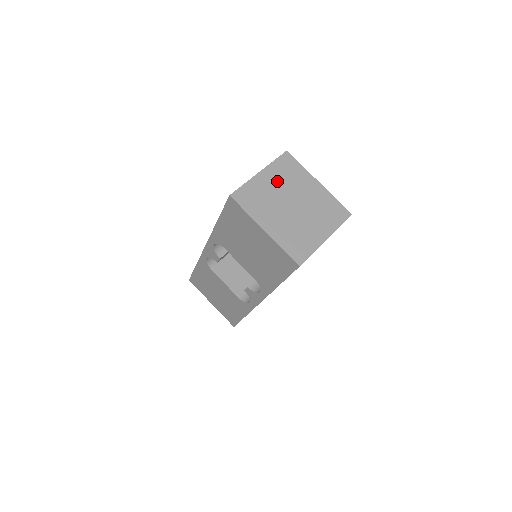
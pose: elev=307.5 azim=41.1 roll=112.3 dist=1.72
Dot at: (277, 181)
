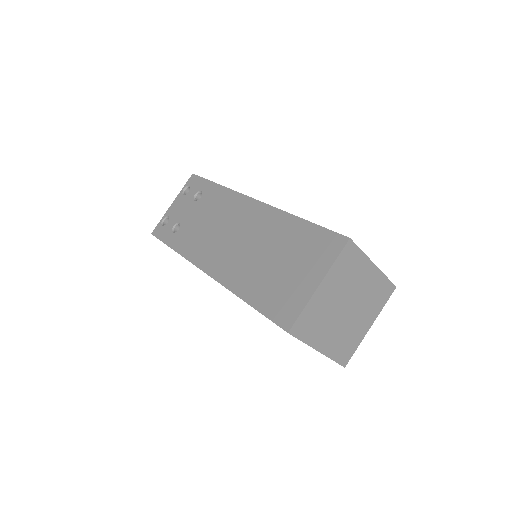
Dot at: (336, 287)
